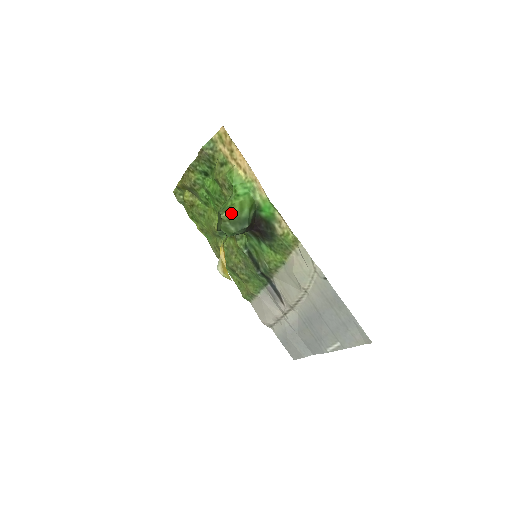
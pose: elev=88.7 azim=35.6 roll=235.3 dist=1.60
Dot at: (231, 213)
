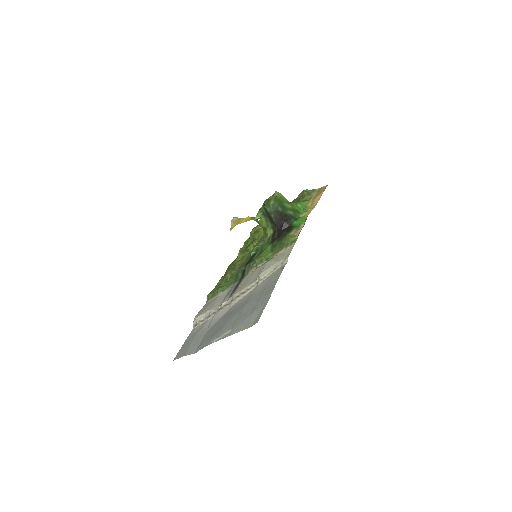
Dot at: (282, 197)
